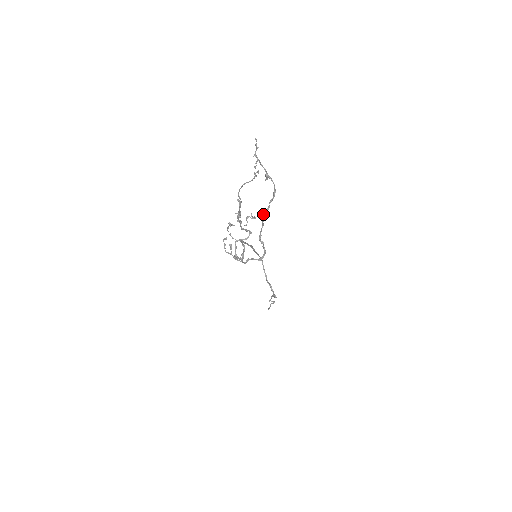
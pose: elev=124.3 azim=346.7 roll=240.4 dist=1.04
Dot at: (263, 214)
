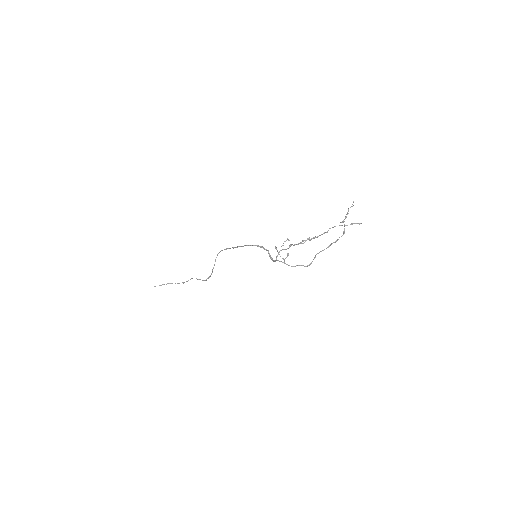
Dot at: (334, 242)
